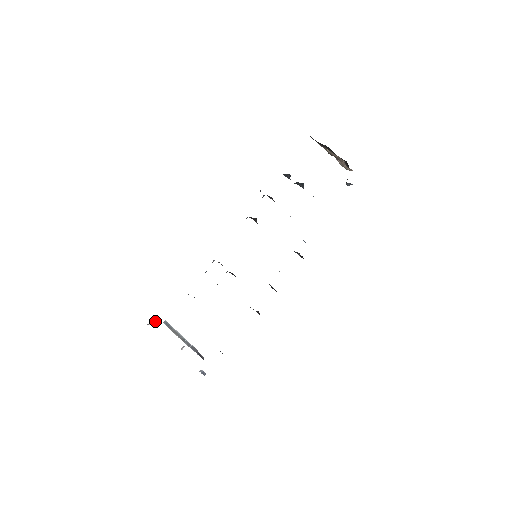
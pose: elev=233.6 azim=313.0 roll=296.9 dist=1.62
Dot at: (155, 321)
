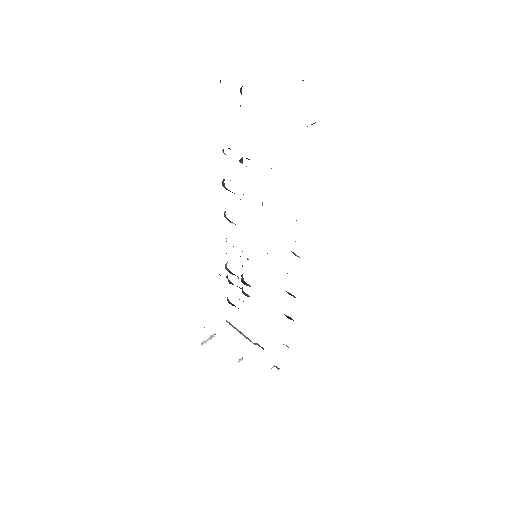
Dot at: (207, 340)
